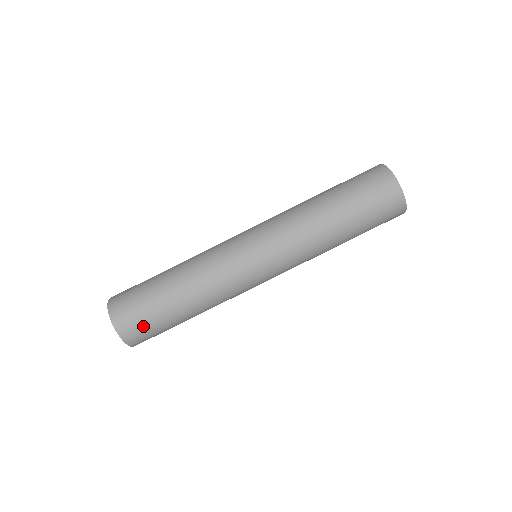
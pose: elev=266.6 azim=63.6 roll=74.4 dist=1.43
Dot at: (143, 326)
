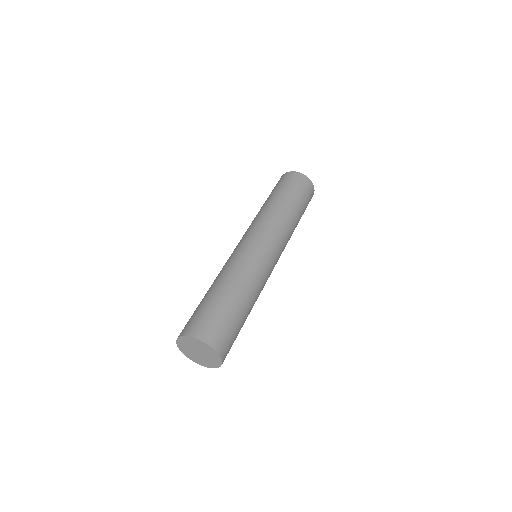
Dot at: (197, 318)
